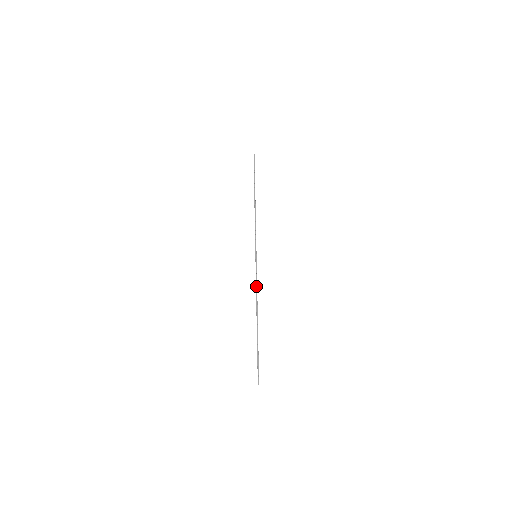
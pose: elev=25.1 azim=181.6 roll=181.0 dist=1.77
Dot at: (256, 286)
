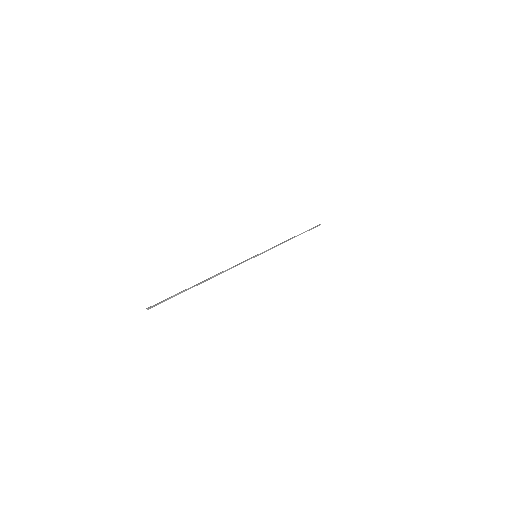
Dot at: (233, 266)
